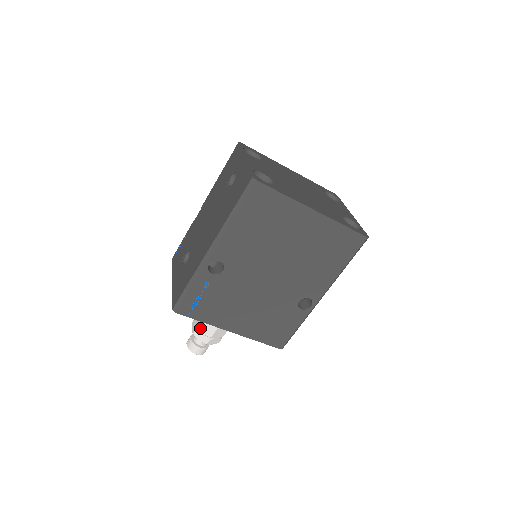
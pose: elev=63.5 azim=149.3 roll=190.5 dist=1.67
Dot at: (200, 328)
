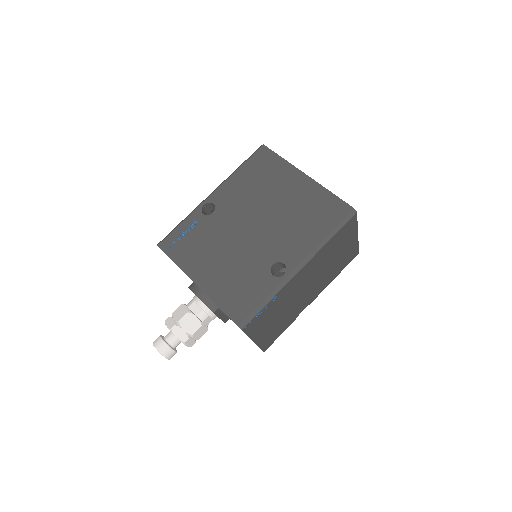
Dot at: (174, 313)
